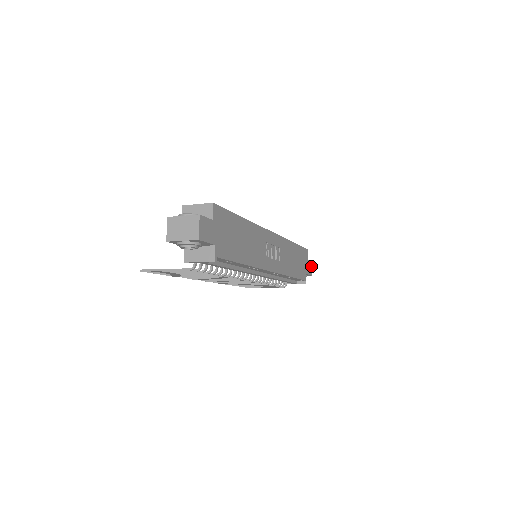
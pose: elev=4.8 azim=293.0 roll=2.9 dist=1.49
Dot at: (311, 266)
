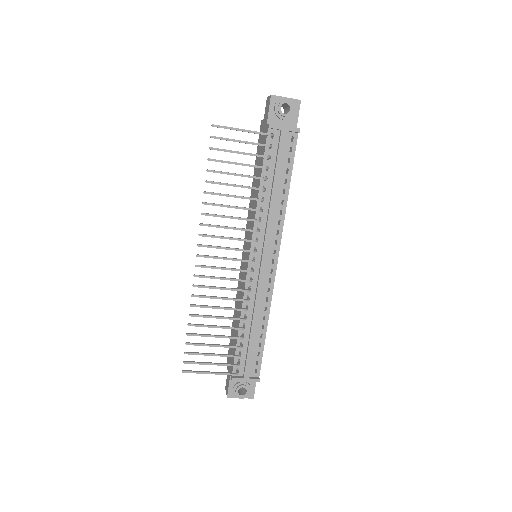
Dot at: occluded
